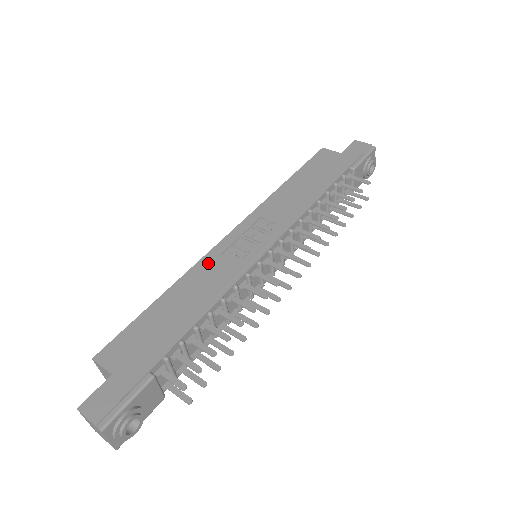
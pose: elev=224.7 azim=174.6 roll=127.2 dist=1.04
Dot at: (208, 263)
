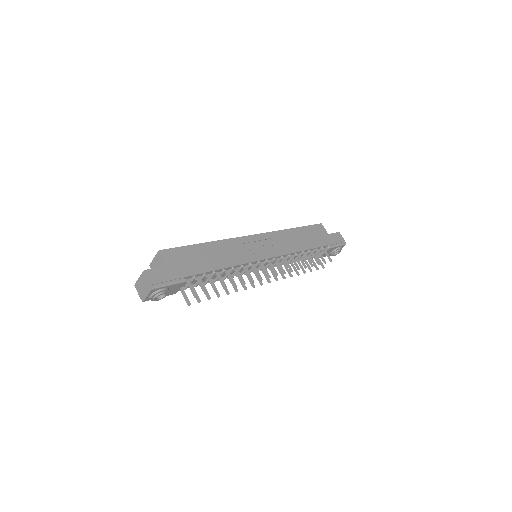
Dot at: (235, 243)
